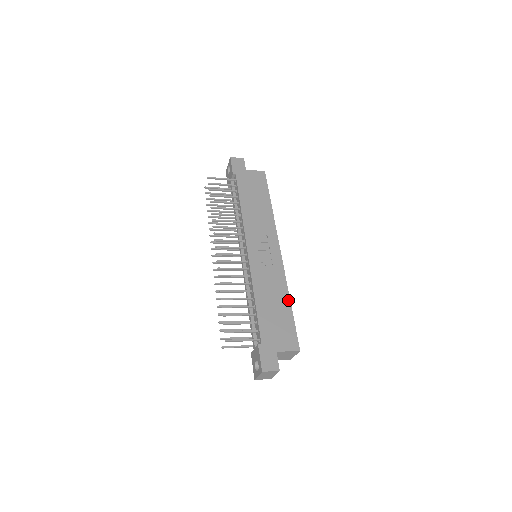
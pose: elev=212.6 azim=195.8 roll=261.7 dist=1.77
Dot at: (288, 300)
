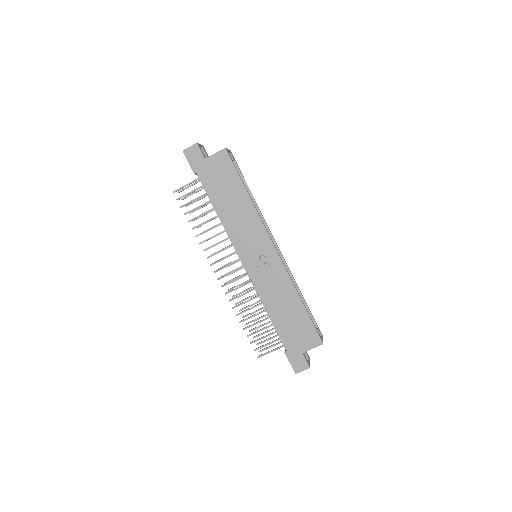
Dot at: (299, 300)
